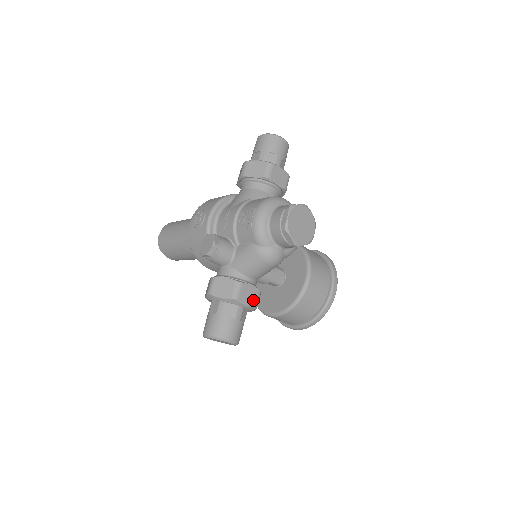
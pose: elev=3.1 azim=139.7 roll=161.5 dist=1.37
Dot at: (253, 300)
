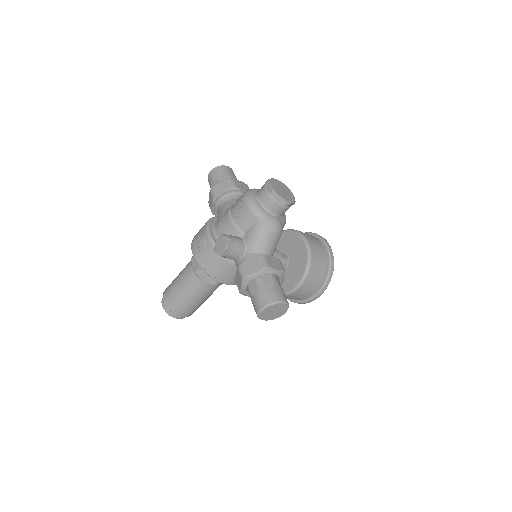
Dot at: (279, 266)
